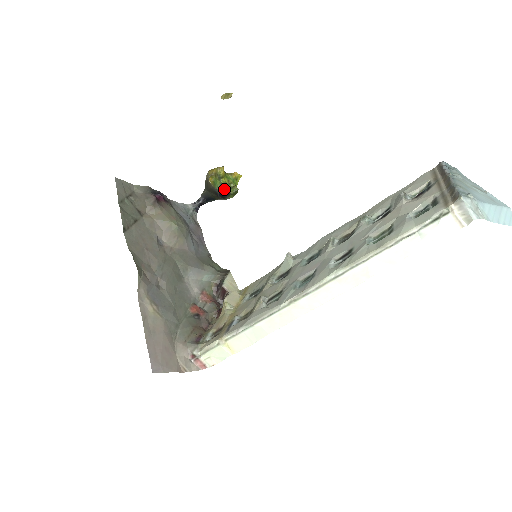
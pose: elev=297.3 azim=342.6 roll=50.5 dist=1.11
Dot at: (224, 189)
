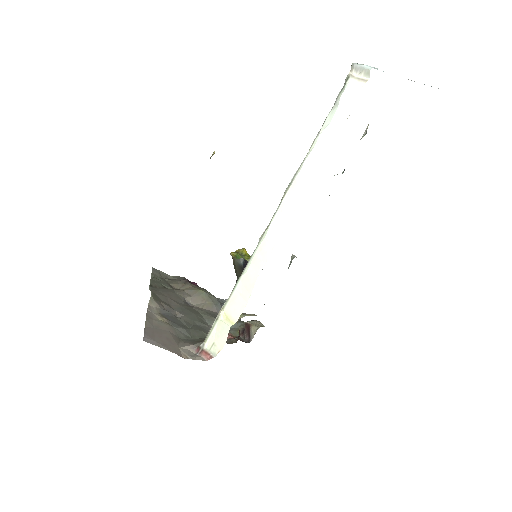
Dot at: occluded
